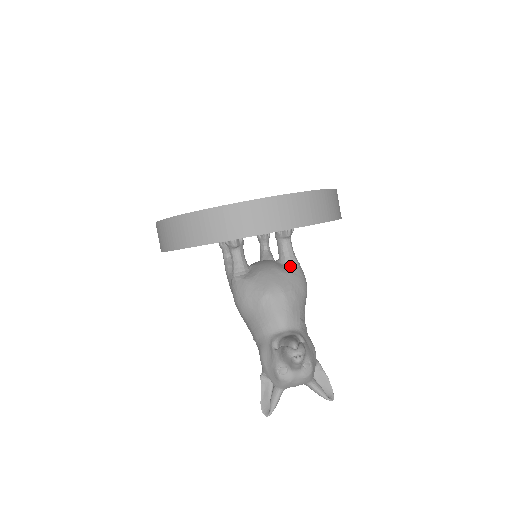
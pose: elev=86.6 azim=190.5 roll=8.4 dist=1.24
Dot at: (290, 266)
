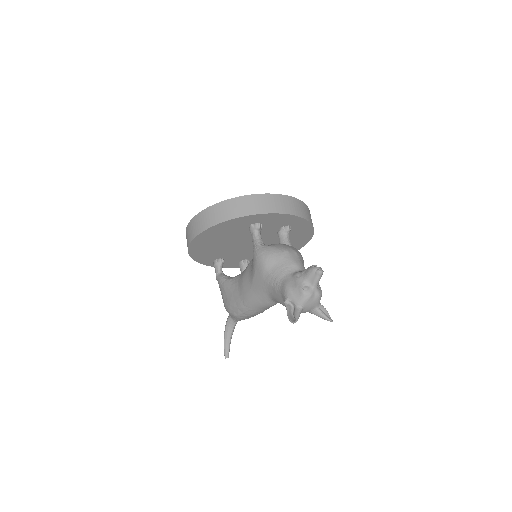
Dot at: occluded
